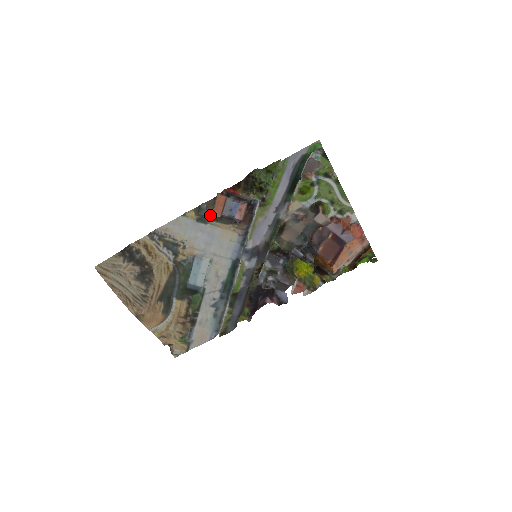
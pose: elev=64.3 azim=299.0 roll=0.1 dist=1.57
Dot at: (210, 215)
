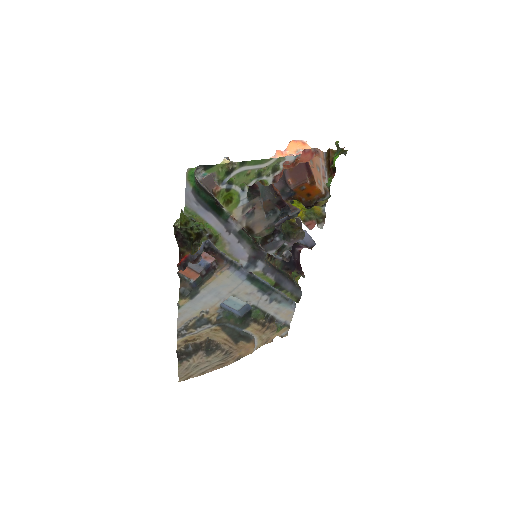
Dot at: (193, 283)
